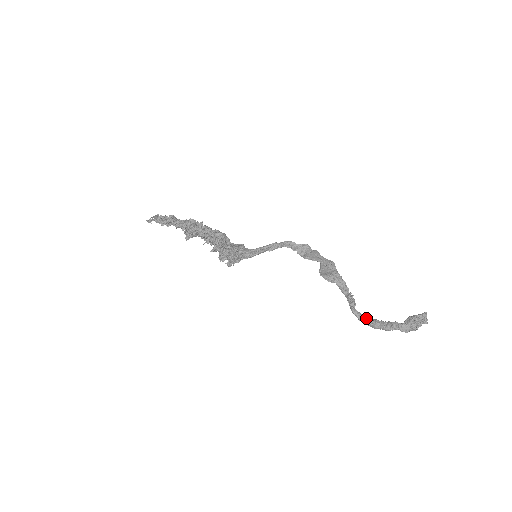
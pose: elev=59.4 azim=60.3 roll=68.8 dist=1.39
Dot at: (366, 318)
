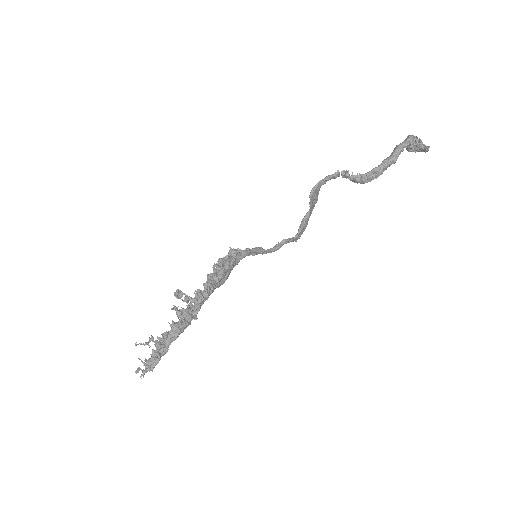
Dot at: (380, 169)
